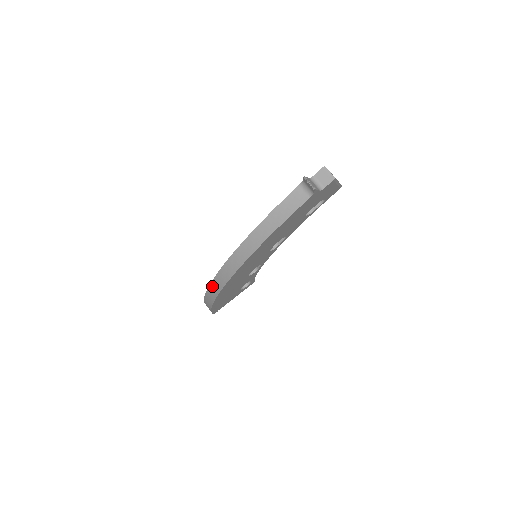
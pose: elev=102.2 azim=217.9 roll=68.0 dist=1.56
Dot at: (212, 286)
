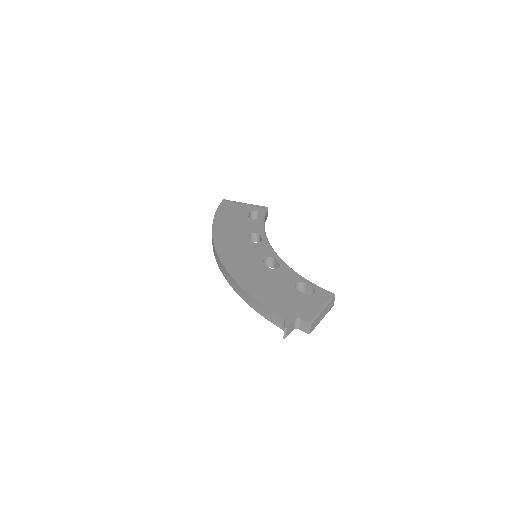
Dot at: (213, 243)
